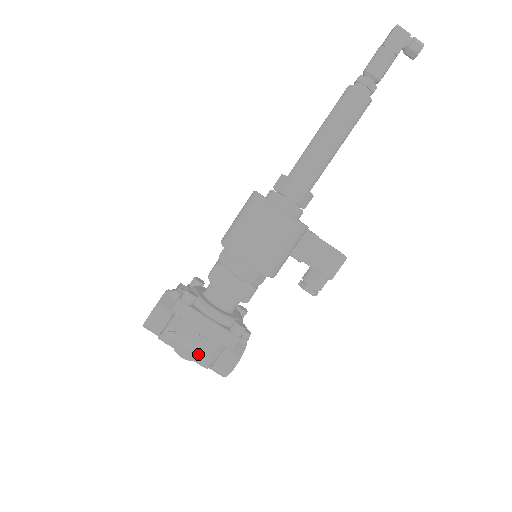
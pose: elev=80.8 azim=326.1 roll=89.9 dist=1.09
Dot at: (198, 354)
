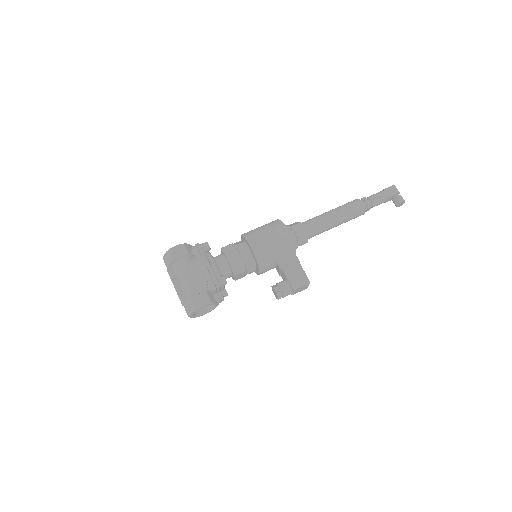
Dot at: (188, 282)
